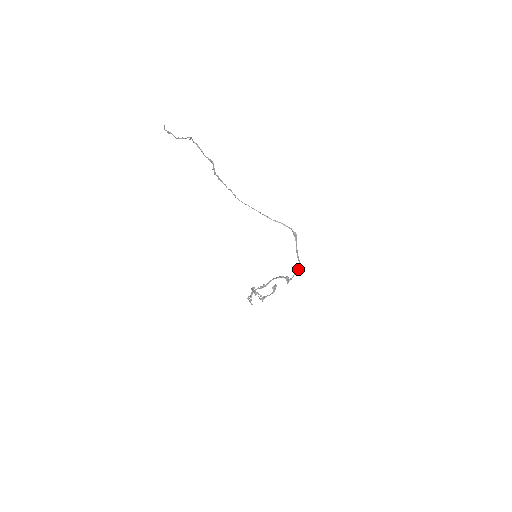
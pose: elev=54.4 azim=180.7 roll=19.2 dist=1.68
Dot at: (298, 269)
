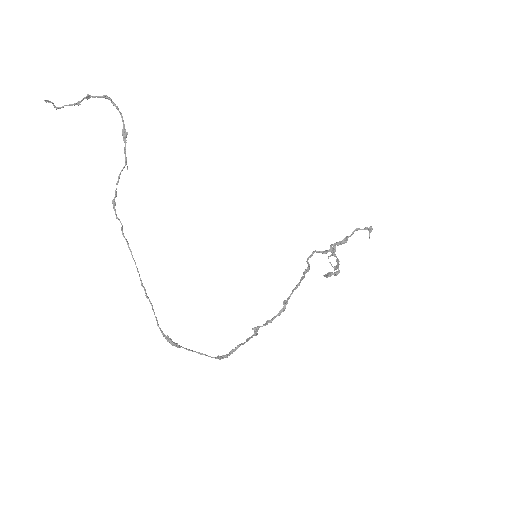
Dot at: (219, 357)
